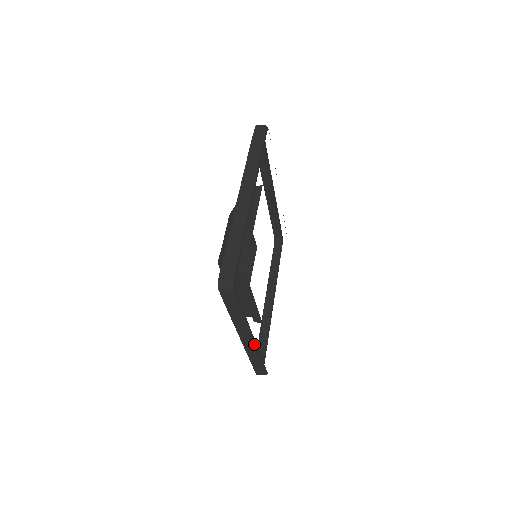
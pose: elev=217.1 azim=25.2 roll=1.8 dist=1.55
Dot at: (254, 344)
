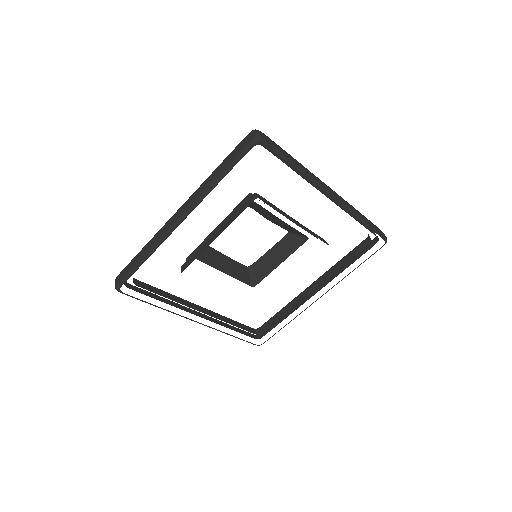
Dot at: occluded
